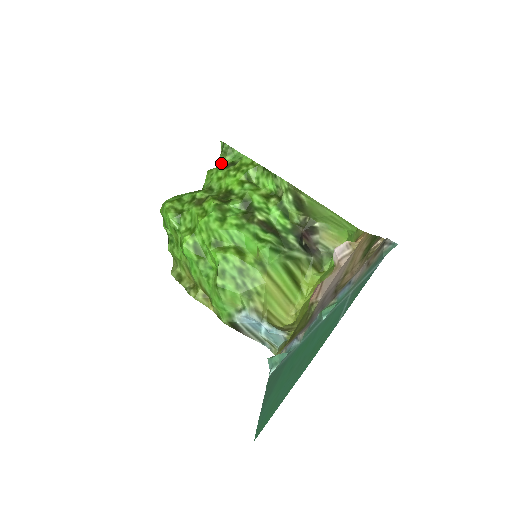
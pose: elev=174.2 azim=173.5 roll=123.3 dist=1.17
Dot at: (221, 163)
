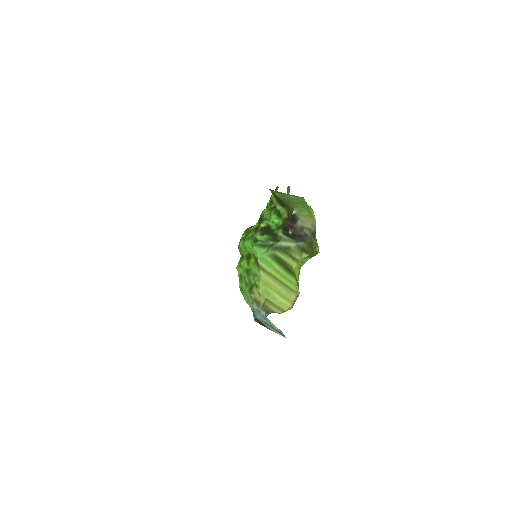
Dot at: occluded
